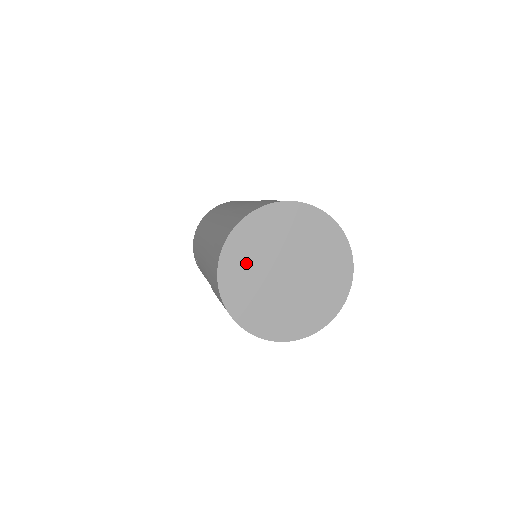
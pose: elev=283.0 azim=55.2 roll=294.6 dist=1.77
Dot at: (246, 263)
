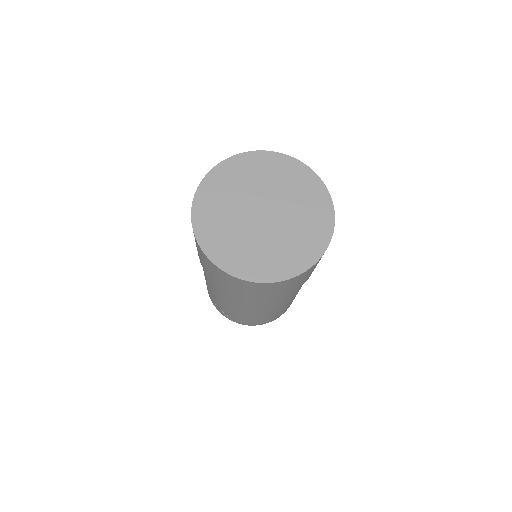
Dot at: (231, 185)
